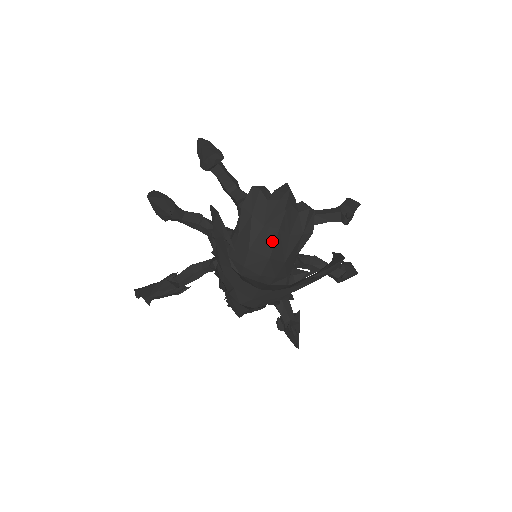
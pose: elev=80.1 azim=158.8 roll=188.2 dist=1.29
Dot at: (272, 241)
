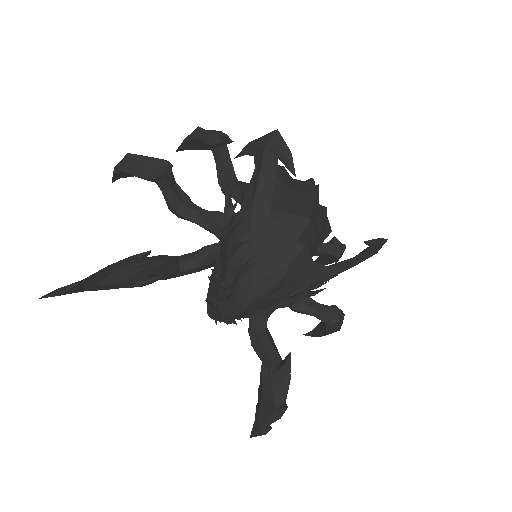
Dot at: (310, 206)
